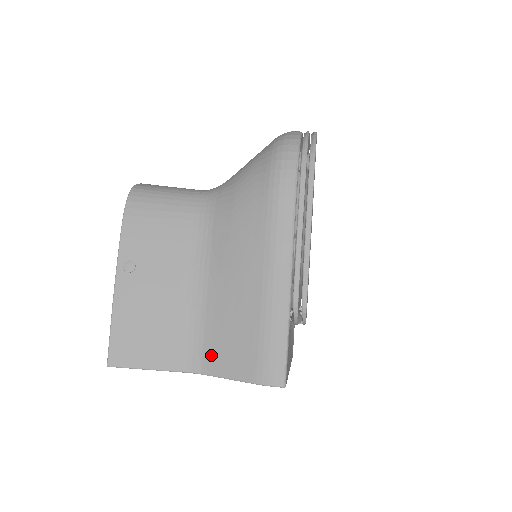
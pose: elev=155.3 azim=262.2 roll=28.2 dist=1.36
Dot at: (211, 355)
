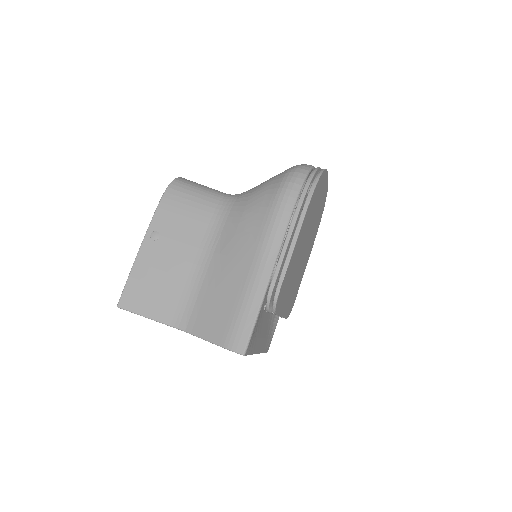
Dot at: (196, 318)
